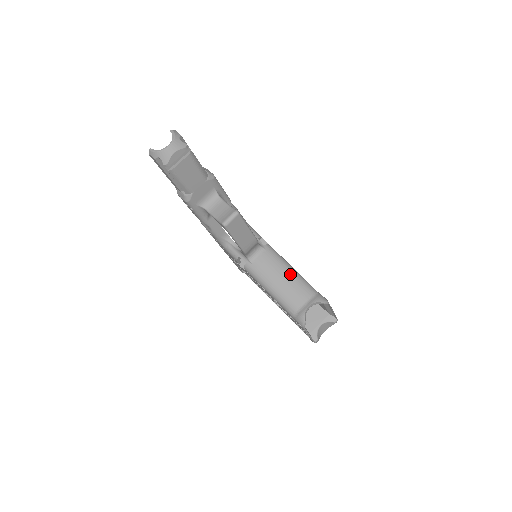
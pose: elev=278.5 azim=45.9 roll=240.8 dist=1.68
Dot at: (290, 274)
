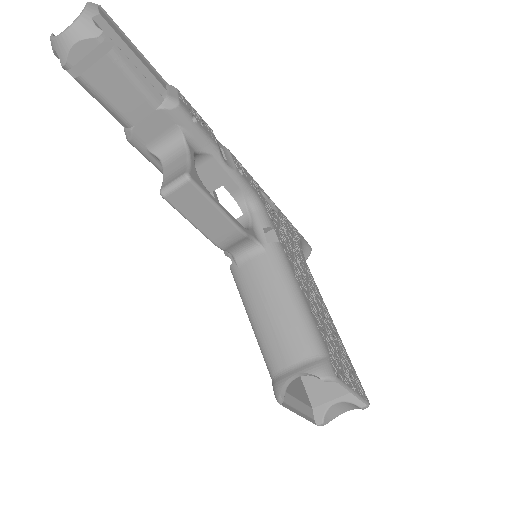
Dot at: (288, 306)
